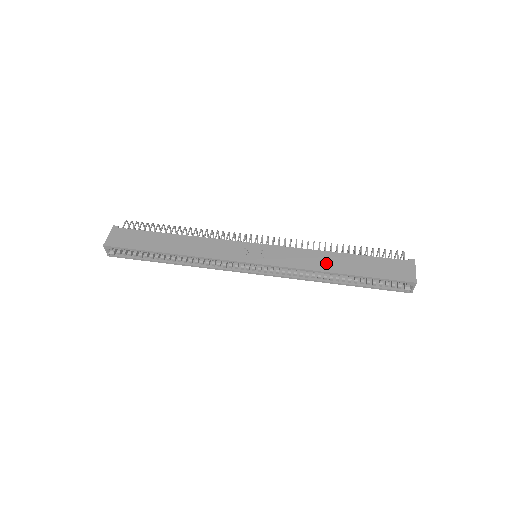
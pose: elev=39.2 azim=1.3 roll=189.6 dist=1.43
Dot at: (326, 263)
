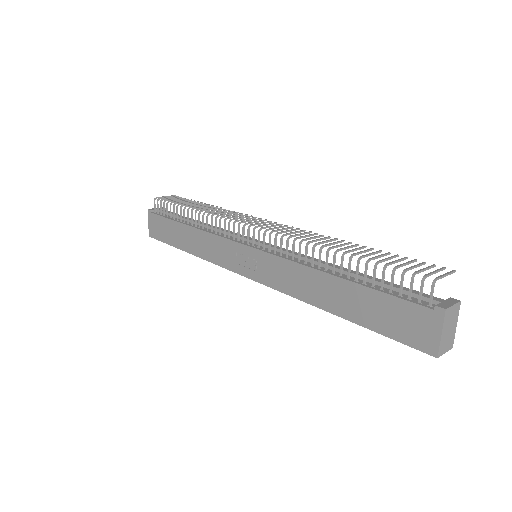
Dot at: (317, 292)
